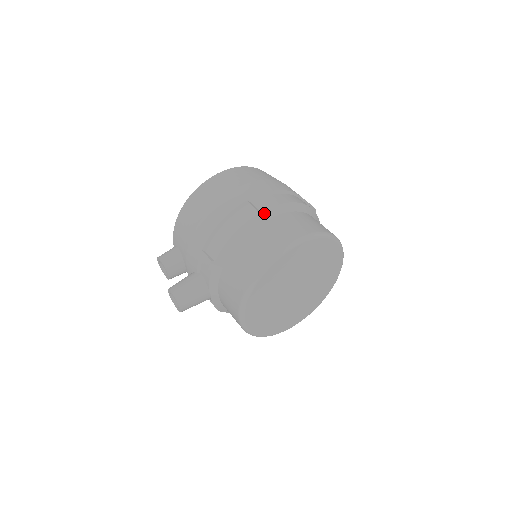
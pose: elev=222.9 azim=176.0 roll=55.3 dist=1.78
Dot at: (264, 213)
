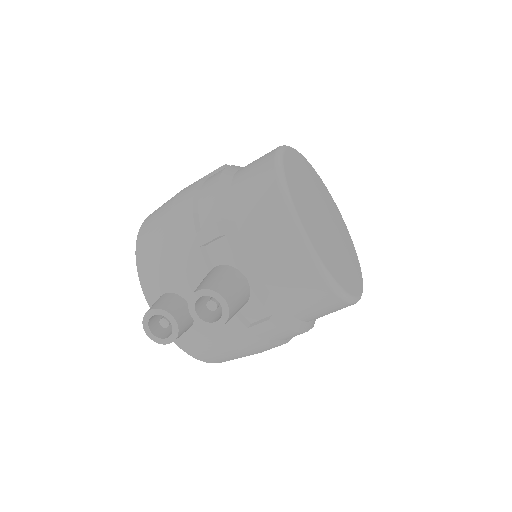
Dot at: (230, 168)
